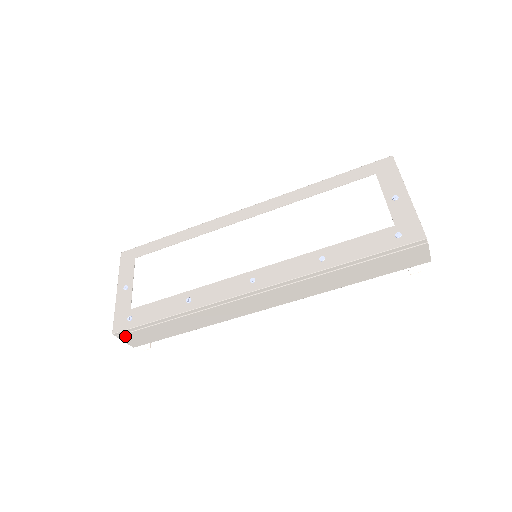
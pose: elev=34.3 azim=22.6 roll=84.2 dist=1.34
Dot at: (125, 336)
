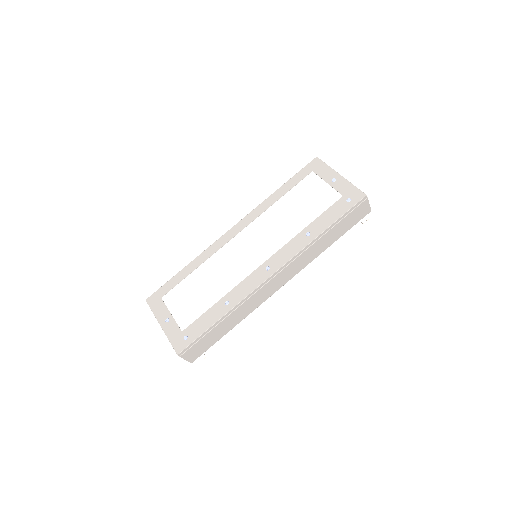
Dot at: (186, 353)
